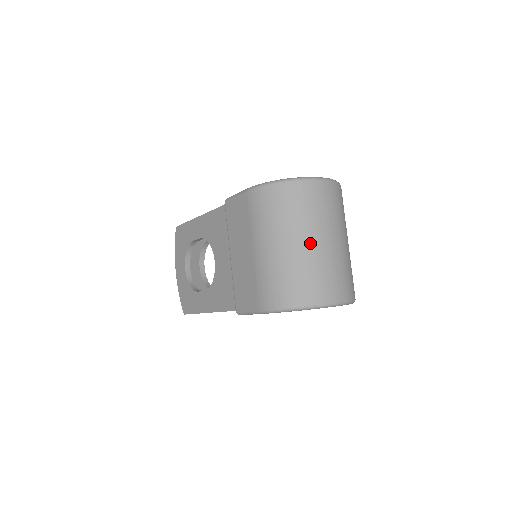
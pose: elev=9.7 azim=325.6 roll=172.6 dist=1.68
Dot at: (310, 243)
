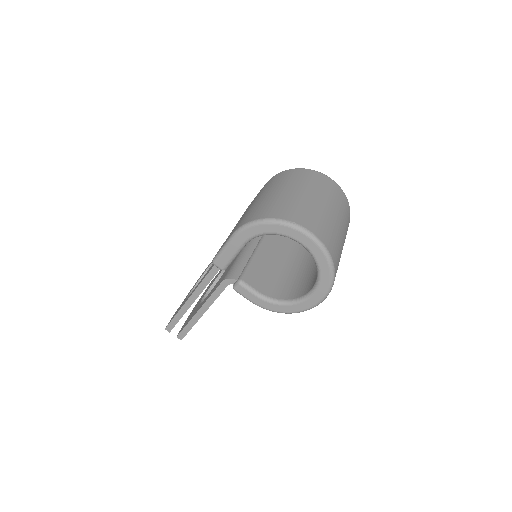
Dot at: (301, 193)
